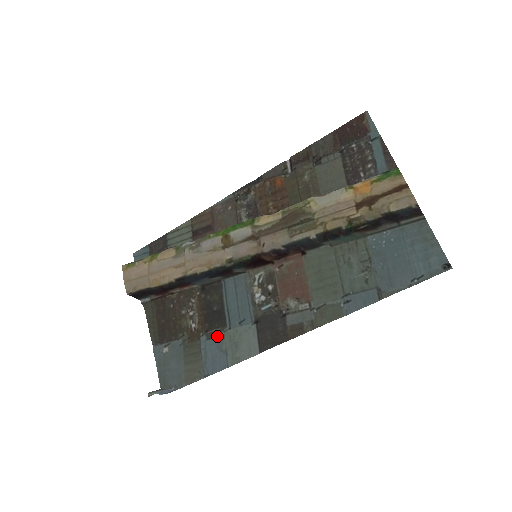
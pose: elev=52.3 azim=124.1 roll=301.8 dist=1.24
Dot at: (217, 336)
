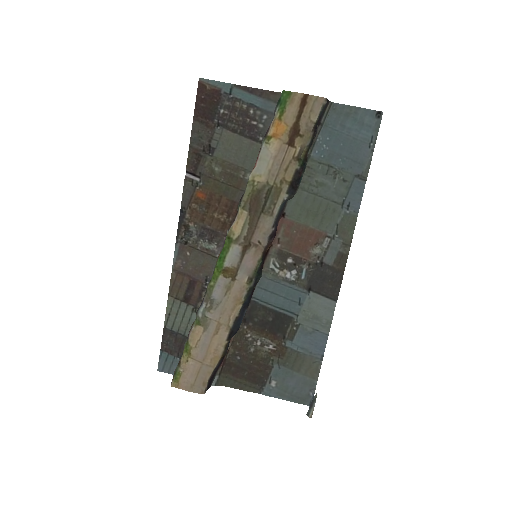
Dot at: (296, 330)
